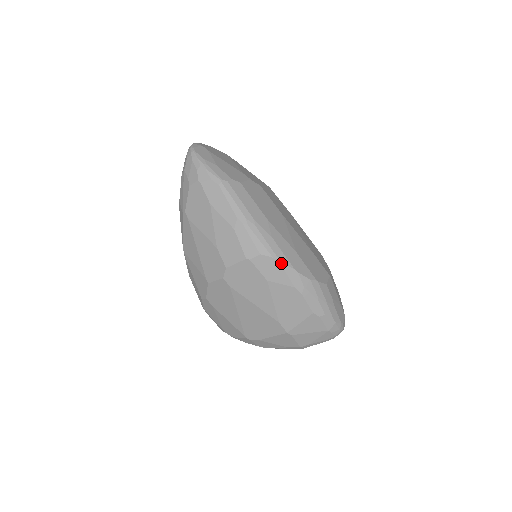
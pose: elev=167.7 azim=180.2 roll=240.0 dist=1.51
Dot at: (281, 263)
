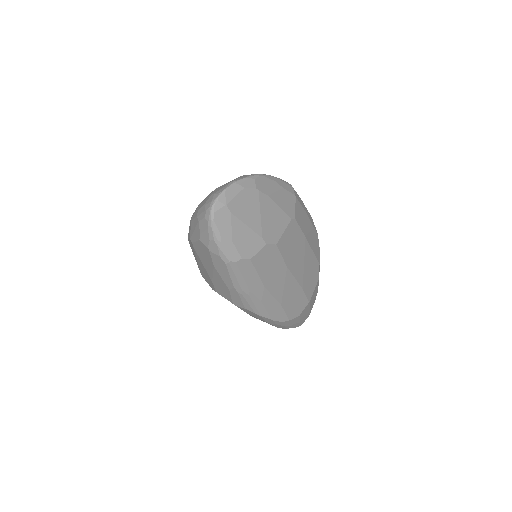
Dot at: (261, 316)
